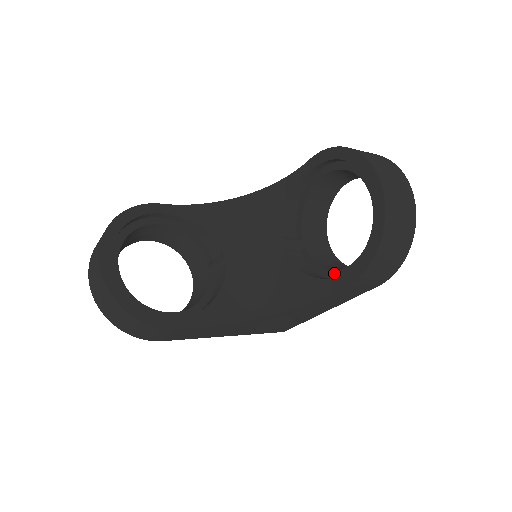
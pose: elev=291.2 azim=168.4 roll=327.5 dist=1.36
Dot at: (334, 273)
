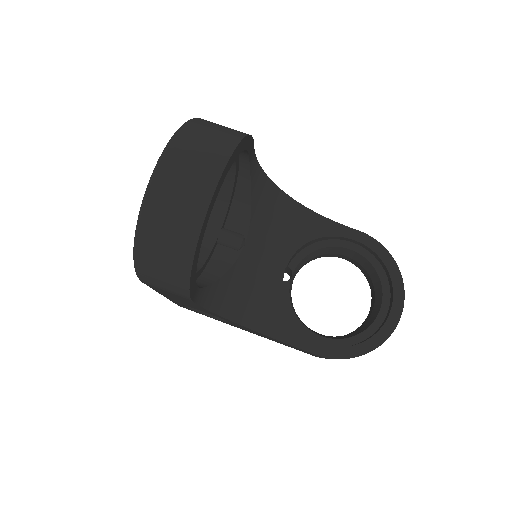
Dot at: (305, 329)
